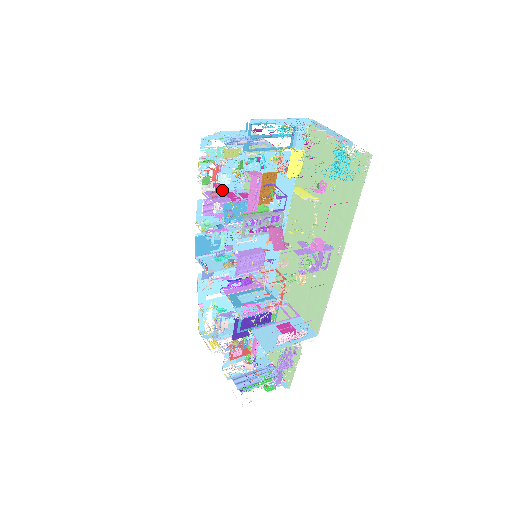
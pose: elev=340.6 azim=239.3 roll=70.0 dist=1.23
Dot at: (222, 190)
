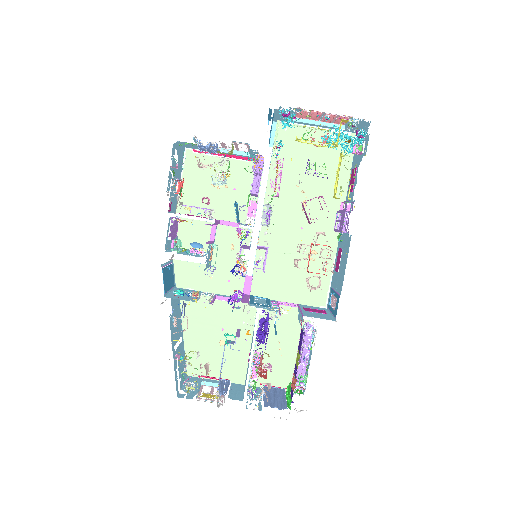
Dot at: (170, 212)
